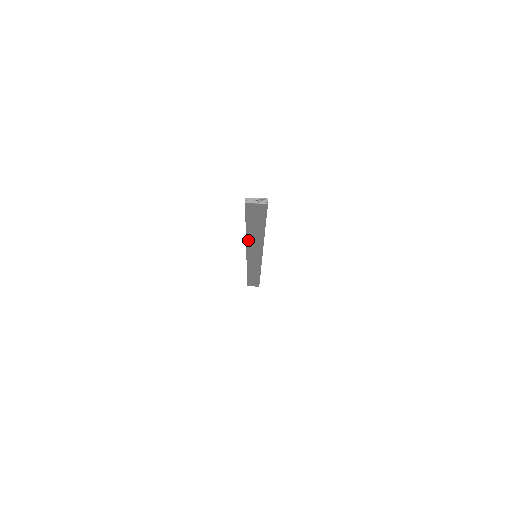
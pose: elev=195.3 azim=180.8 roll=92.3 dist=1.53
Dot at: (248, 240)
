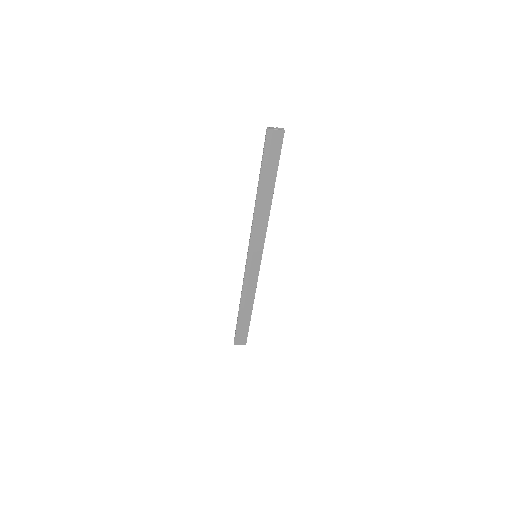
Dot at: (256, 212)
